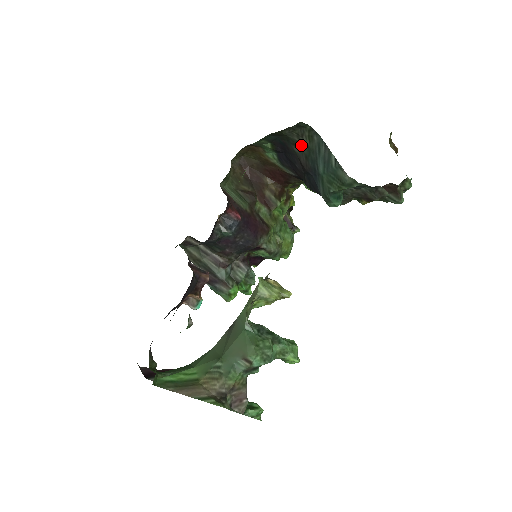
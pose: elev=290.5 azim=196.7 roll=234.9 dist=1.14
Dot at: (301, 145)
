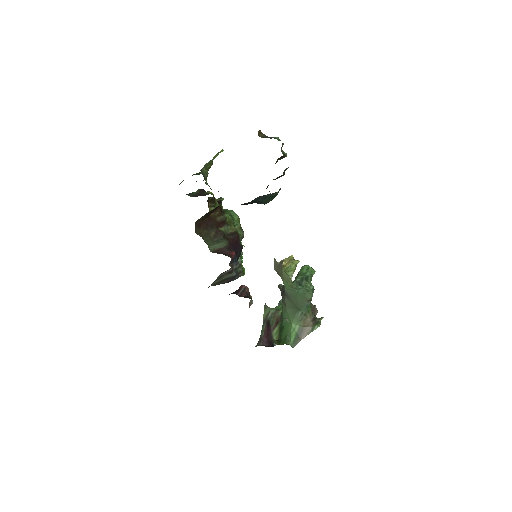
Dot at: occluded
